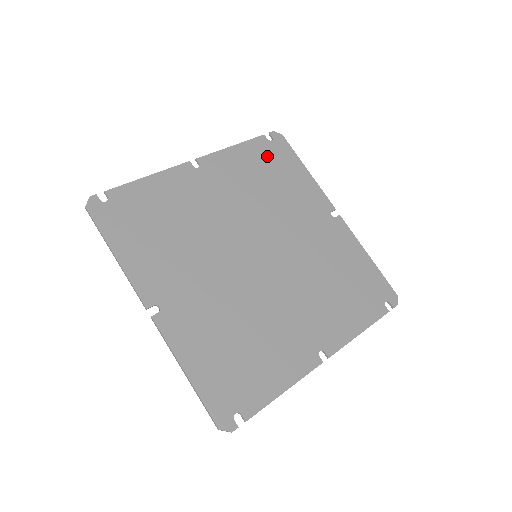
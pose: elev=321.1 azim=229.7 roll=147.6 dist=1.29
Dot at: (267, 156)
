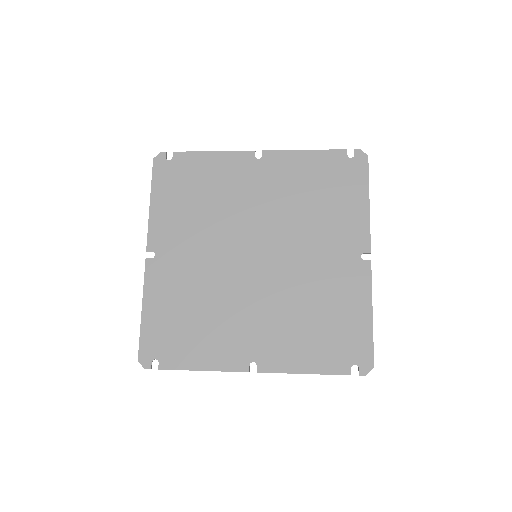
Dot at: (334, 172)
